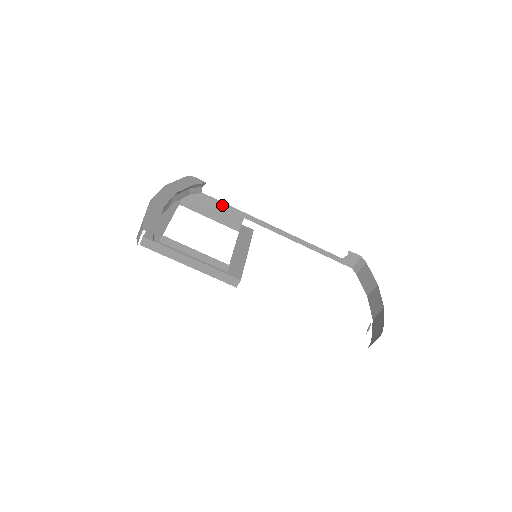
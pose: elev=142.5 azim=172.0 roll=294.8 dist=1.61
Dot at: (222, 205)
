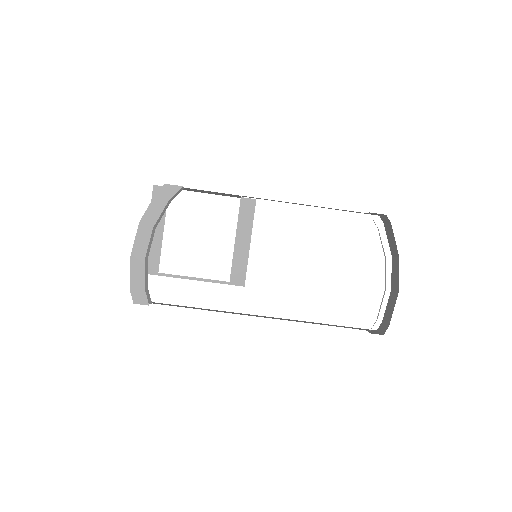
Dot at: occluded
